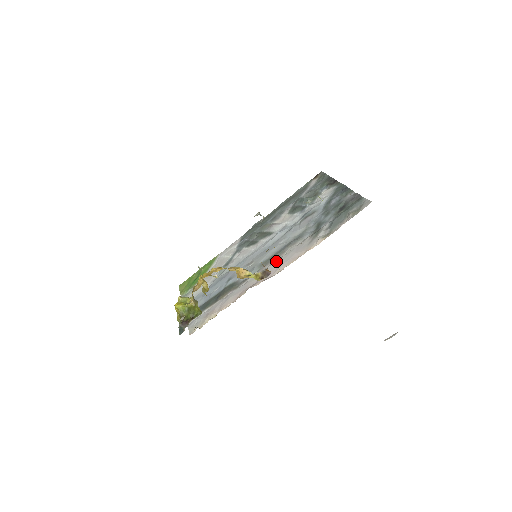
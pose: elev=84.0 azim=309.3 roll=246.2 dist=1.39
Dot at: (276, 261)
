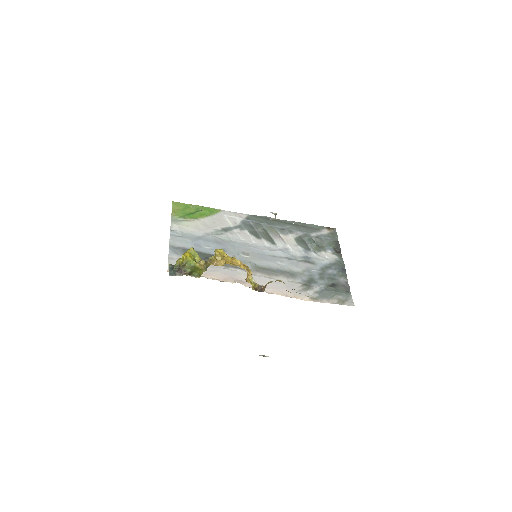
Dot at: (268, 278)
